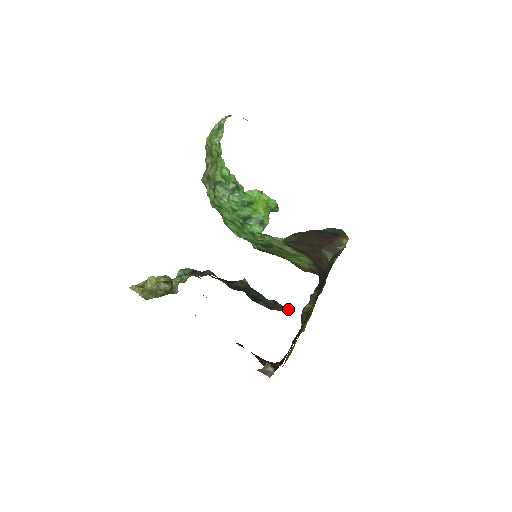
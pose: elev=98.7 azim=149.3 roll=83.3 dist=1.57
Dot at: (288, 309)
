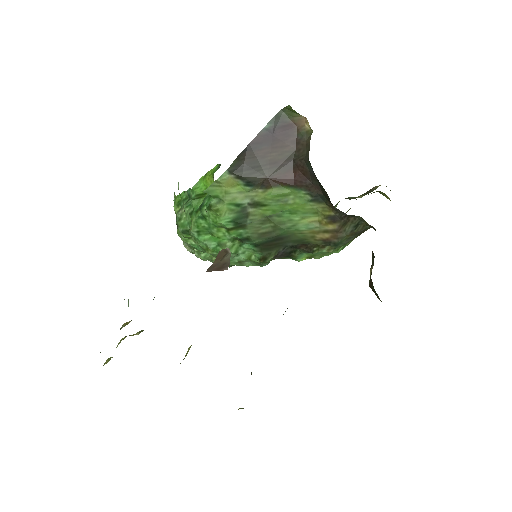
Dot at: occluded
